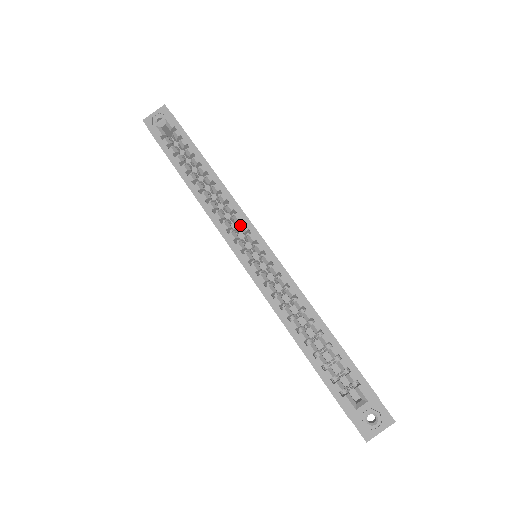
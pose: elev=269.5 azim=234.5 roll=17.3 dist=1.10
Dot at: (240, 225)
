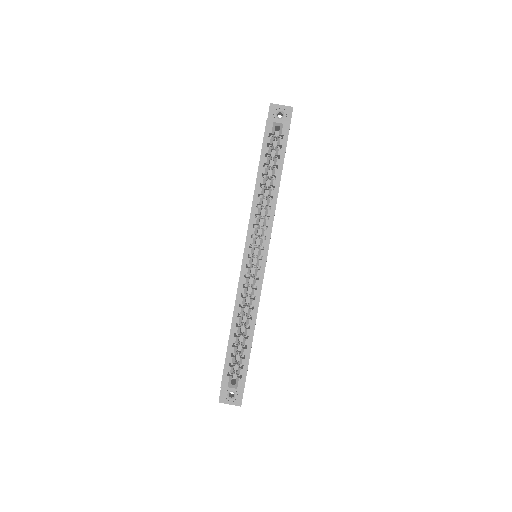
Dot at: occluded
